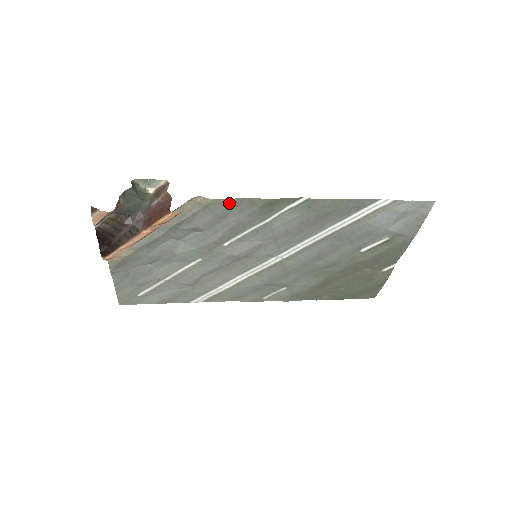
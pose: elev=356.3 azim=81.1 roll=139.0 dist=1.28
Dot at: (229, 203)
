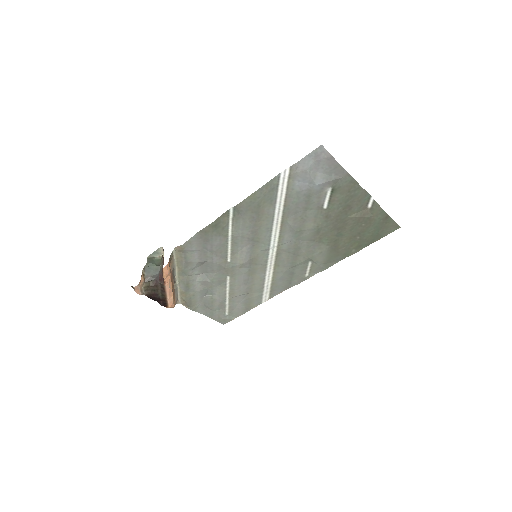
Dot at: (194, 240)
